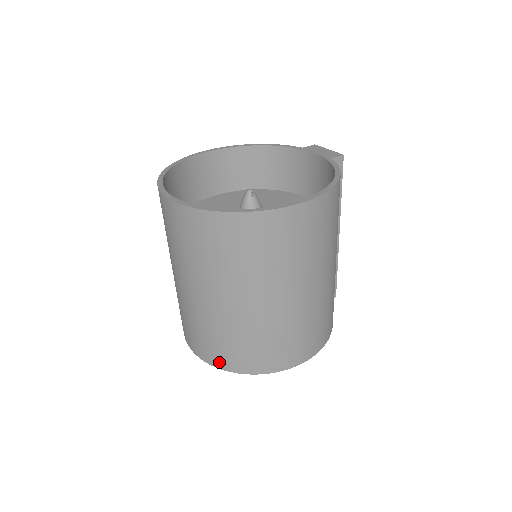
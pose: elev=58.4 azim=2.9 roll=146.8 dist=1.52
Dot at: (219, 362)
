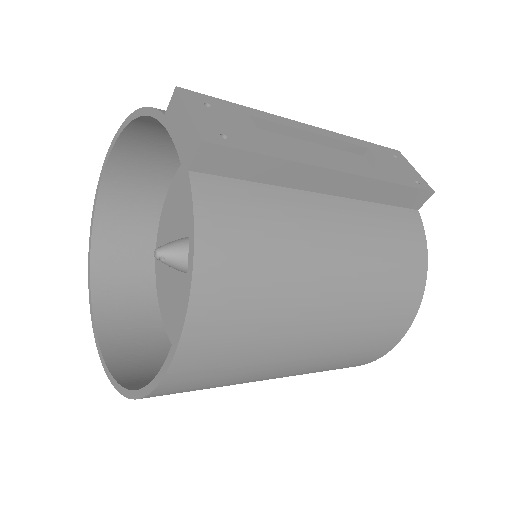
Dot at: occluded
